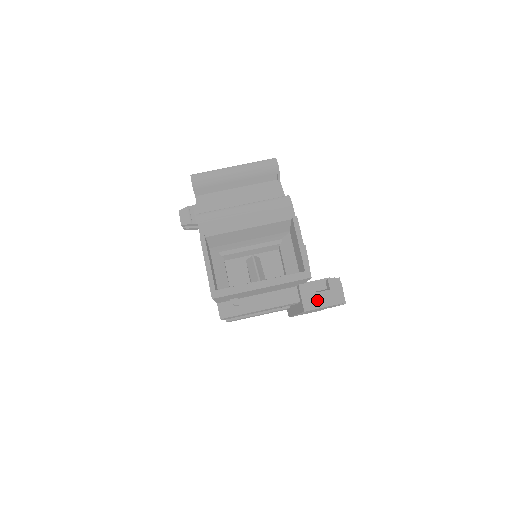
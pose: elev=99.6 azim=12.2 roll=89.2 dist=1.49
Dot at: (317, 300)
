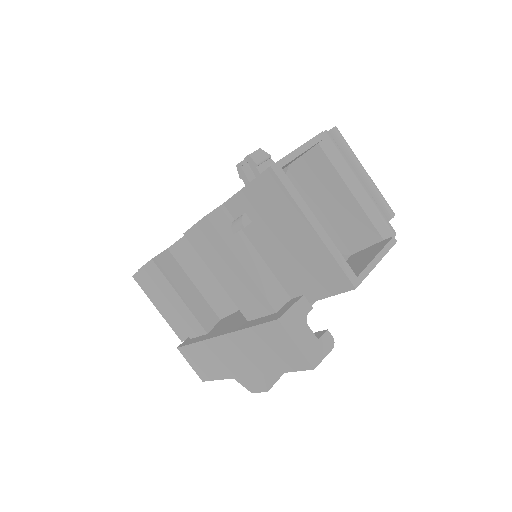
Dot at: (299, 329)
